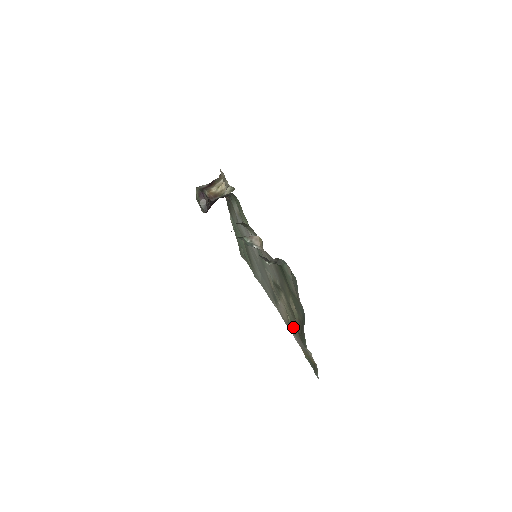
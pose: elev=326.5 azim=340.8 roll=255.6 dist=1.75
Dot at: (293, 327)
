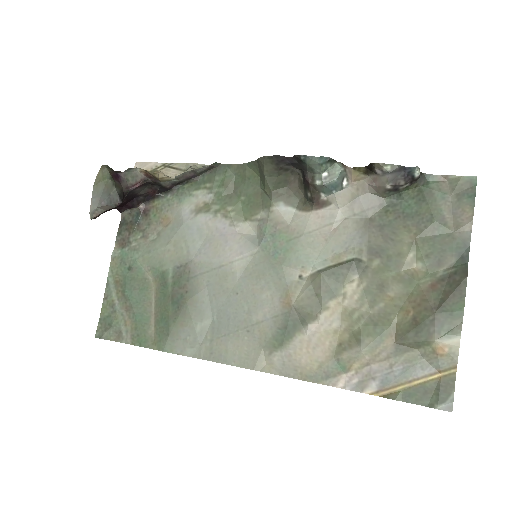
Dot at: (375, 337)
